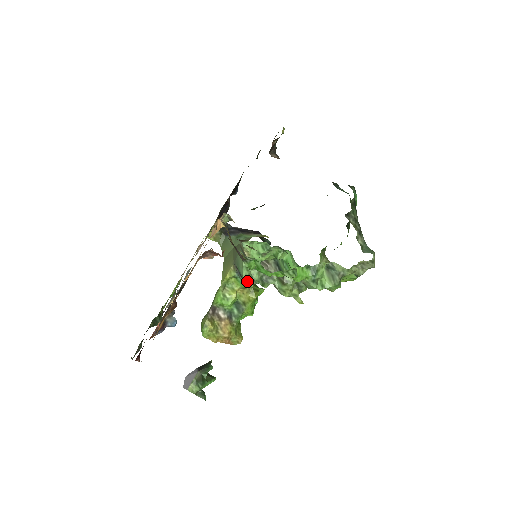
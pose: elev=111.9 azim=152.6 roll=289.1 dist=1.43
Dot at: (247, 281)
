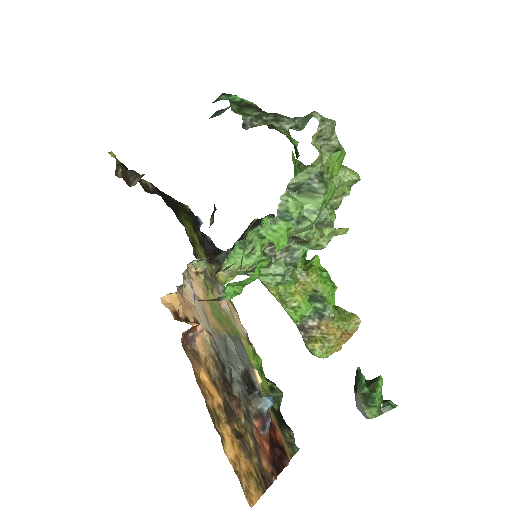
Dot at: (282, 281)
